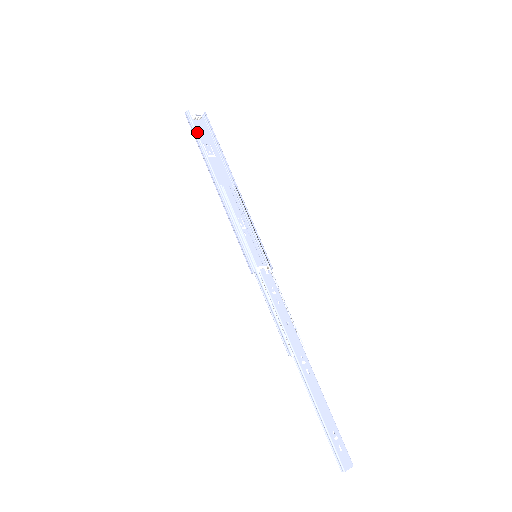
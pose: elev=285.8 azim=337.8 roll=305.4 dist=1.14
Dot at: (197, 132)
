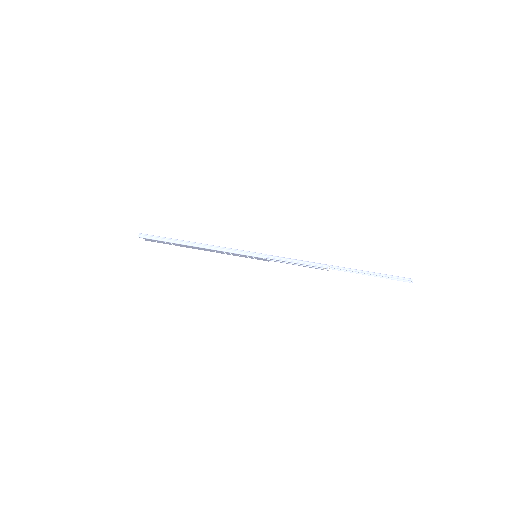
Dot at: (157, 236)
